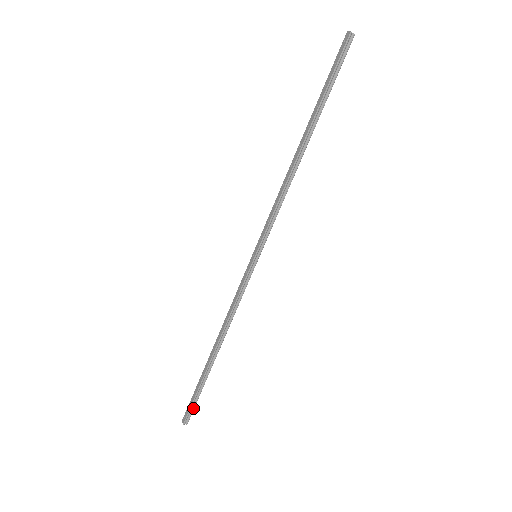
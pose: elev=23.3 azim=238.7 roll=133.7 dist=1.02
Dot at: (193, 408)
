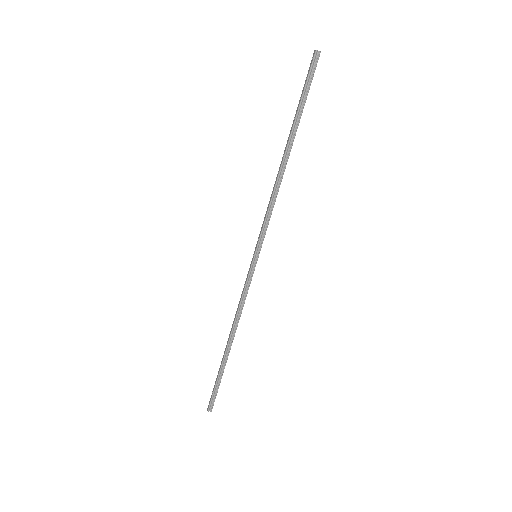
Dot at: (215, 396)
